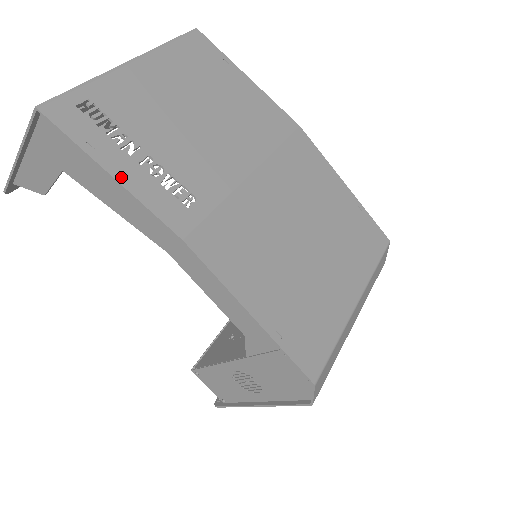
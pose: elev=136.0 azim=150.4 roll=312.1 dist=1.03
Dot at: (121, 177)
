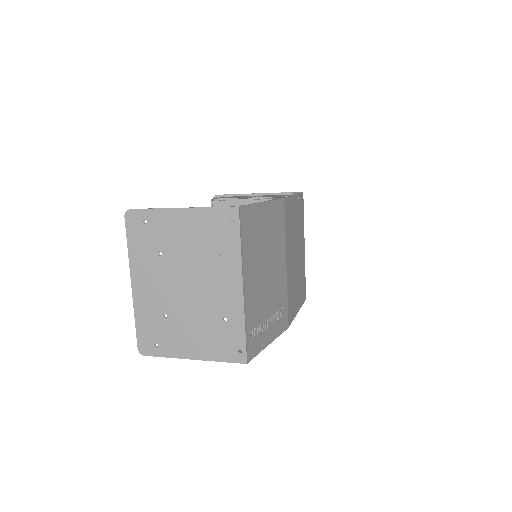
Dot at: (271, 339)
